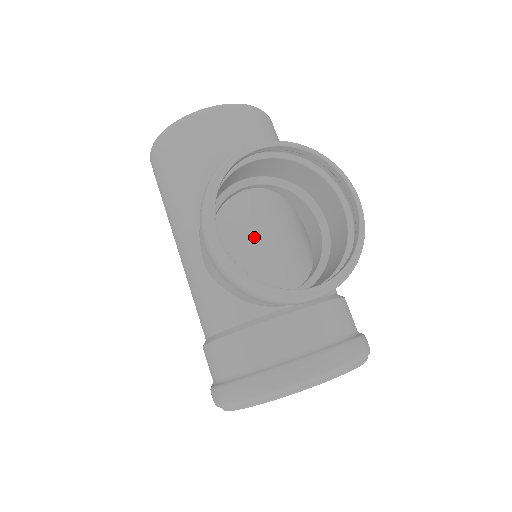
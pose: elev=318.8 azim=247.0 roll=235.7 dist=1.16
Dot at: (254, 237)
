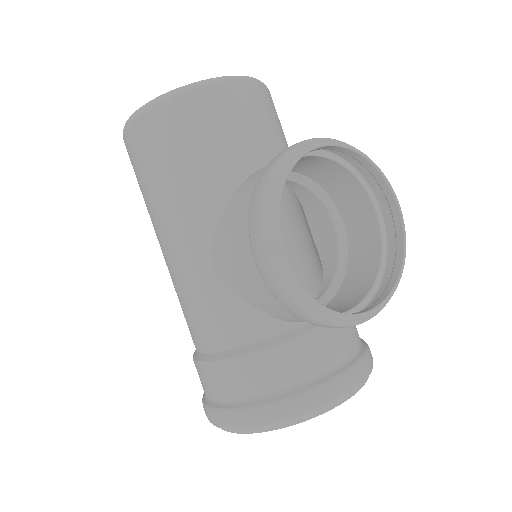
Dot at: occluded
